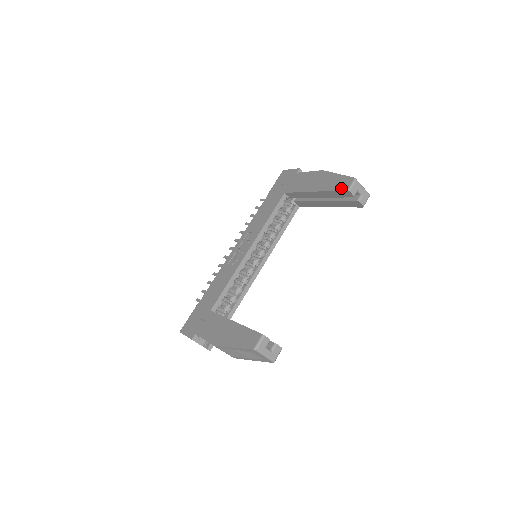
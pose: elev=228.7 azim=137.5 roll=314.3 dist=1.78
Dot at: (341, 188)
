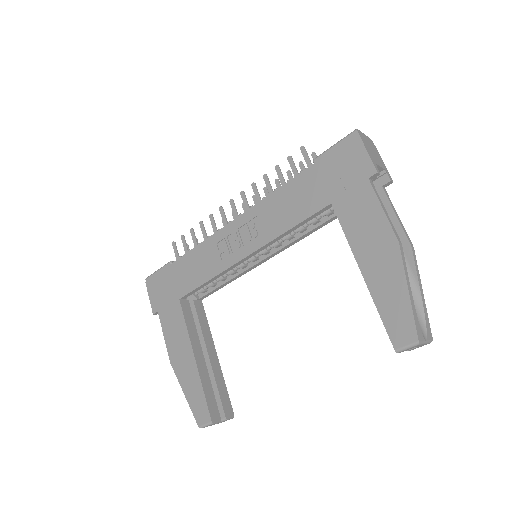
Dot at: (391, 333)
